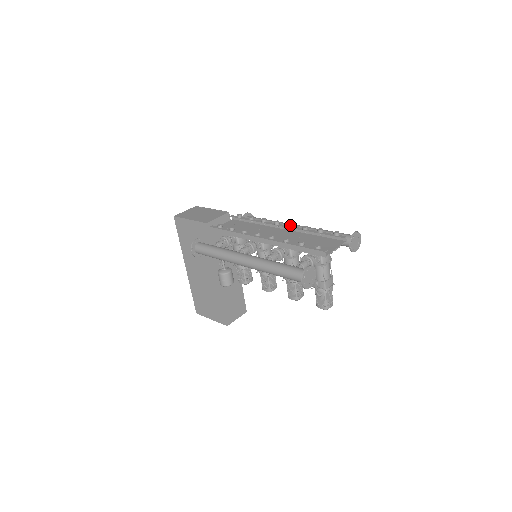
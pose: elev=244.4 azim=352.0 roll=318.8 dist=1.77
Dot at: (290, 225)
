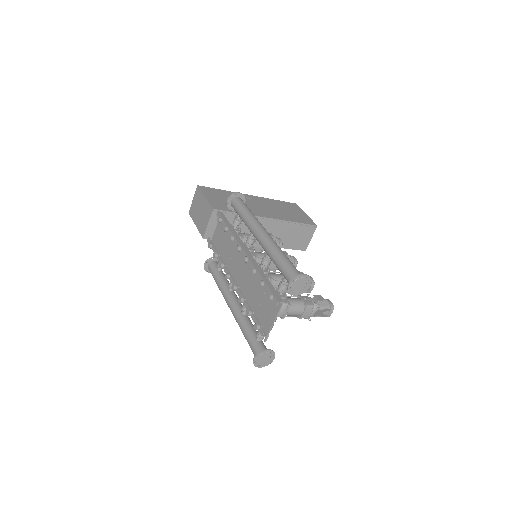
Dot at: occluded
